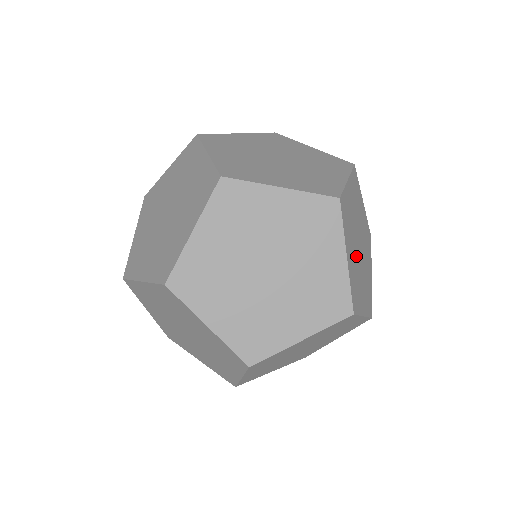
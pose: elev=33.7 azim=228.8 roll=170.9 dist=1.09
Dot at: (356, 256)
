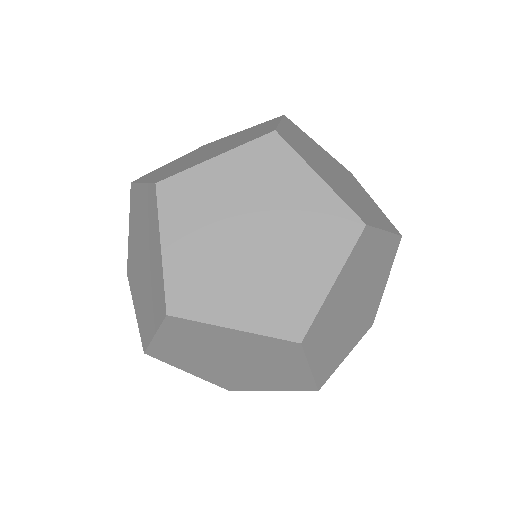
Dot at: occluded
